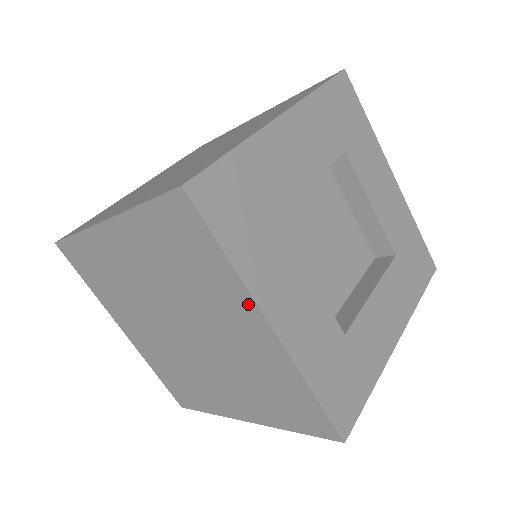
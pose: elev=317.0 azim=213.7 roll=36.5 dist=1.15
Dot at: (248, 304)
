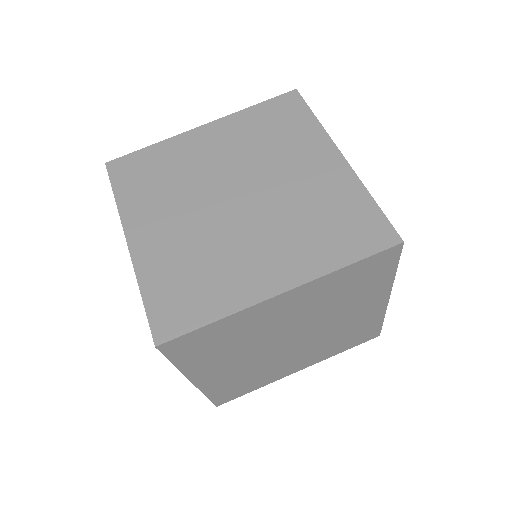
Dot at: (385, 292)
